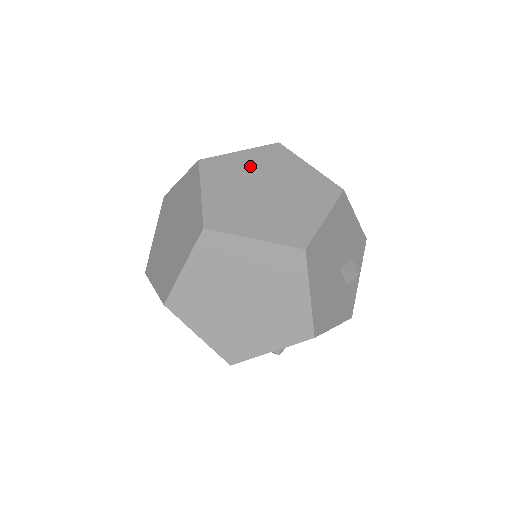
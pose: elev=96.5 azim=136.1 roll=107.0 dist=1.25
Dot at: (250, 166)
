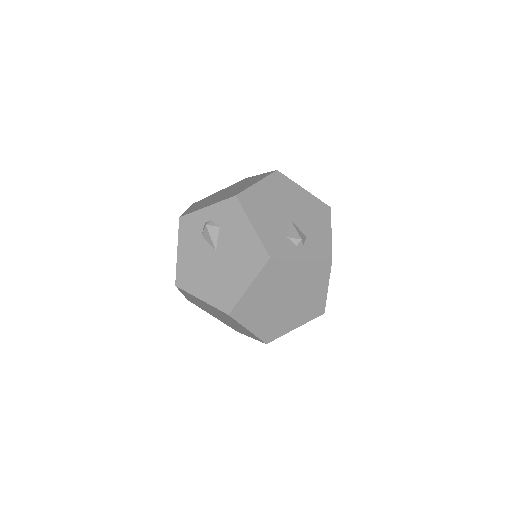
Dot at: occluded
